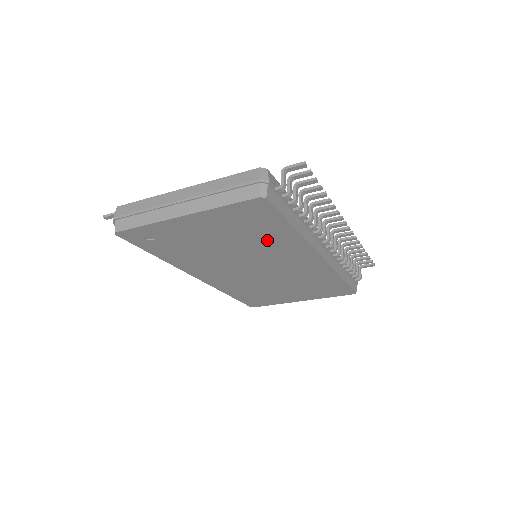
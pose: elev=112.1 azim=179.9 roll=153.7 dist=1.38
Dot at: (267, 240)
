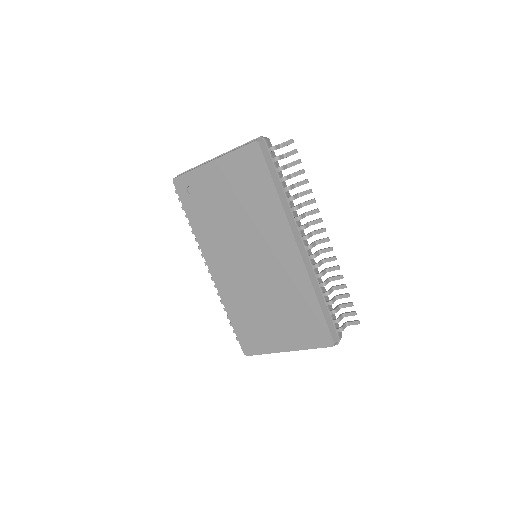
Dot at: (259, 206)
